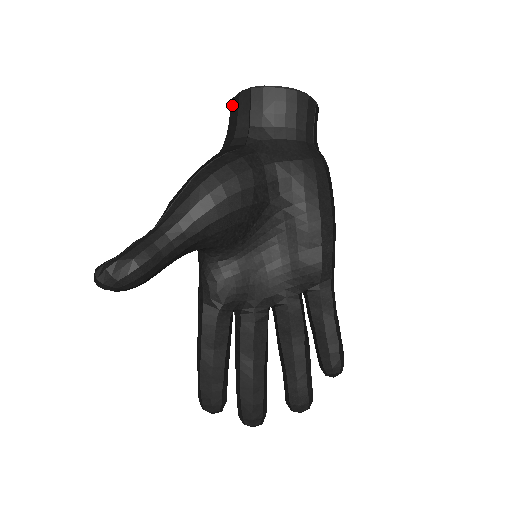
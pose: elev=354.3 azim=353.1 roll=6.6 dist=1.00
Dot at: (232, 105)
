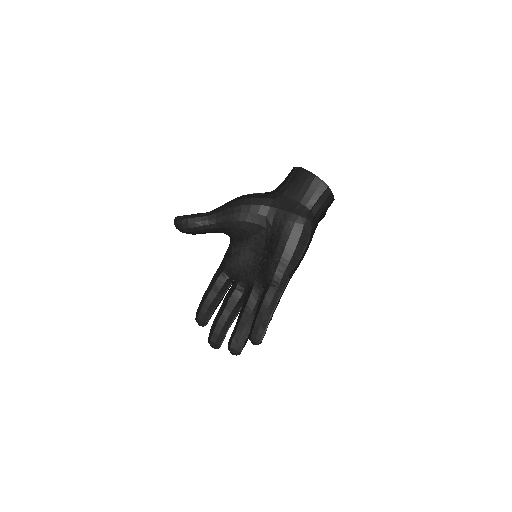
Dot at: occluded
